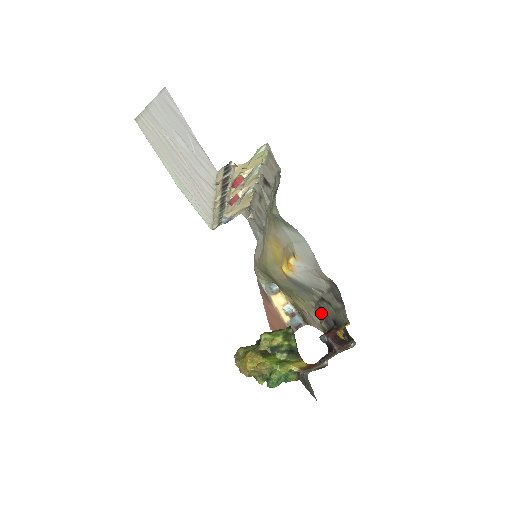
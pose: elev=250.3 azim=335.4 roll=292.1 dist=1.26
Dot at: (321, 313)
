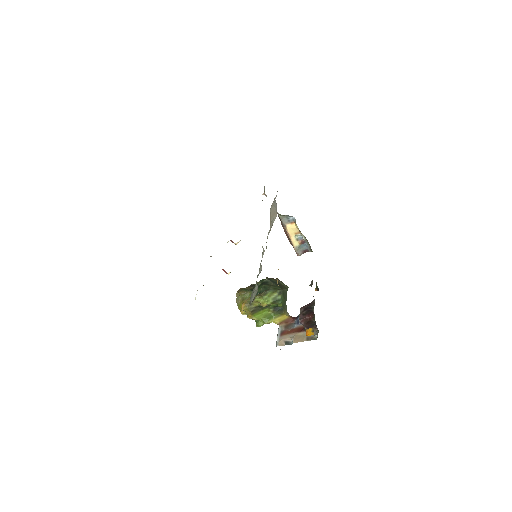
Dot at: (311, 284)
